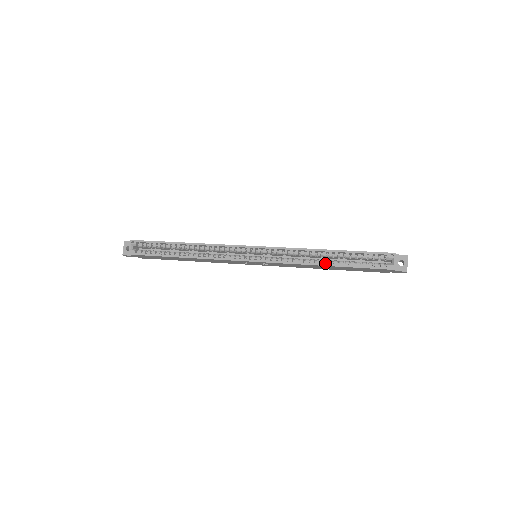
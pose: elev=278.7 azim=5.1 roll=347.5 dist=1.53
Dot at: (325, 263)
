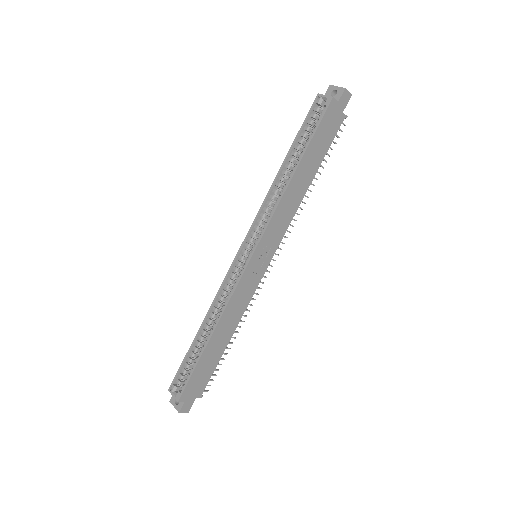
Dot at: (292, 174)
